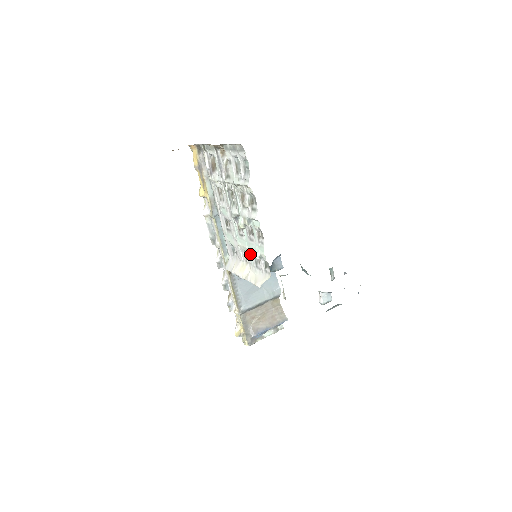
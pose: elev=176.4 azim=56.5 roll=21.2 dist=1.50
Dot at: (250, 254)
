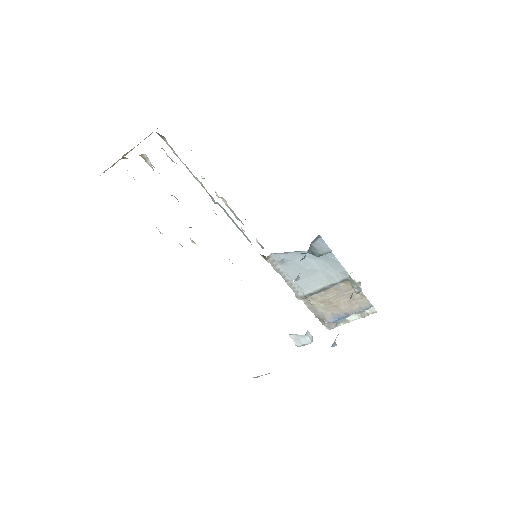
Dot at: occluded
